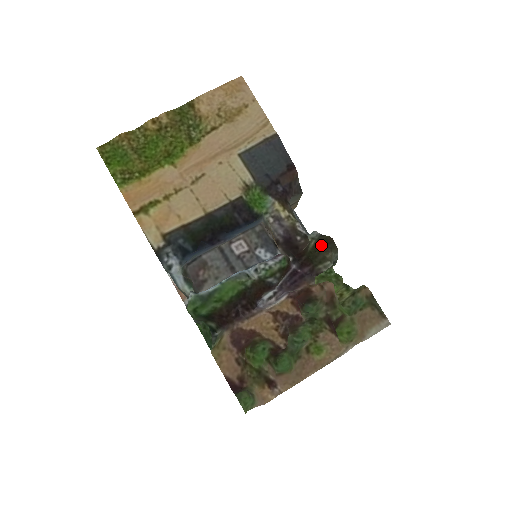
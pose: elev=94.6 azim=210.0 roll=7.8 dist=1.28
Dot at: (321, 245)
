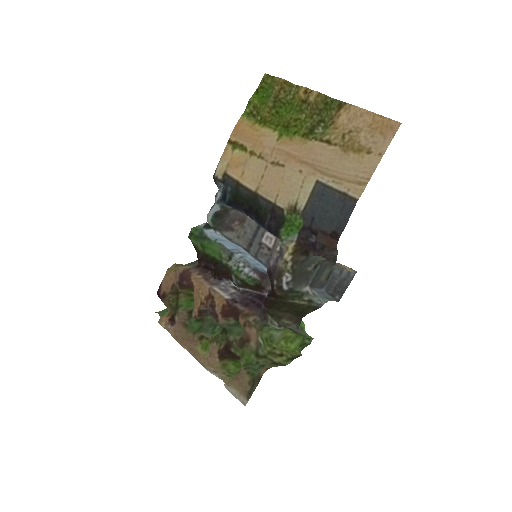
Dot at: (299, 311)
